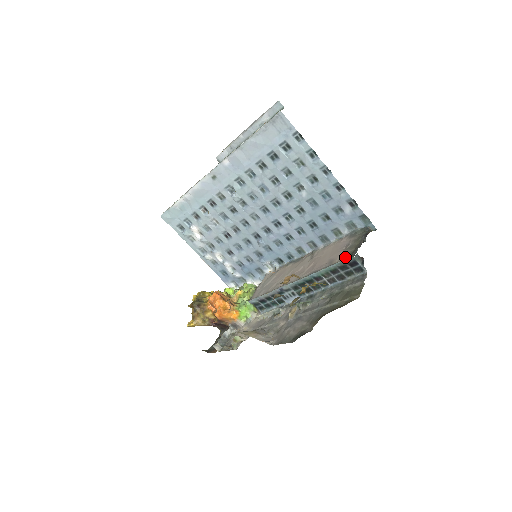
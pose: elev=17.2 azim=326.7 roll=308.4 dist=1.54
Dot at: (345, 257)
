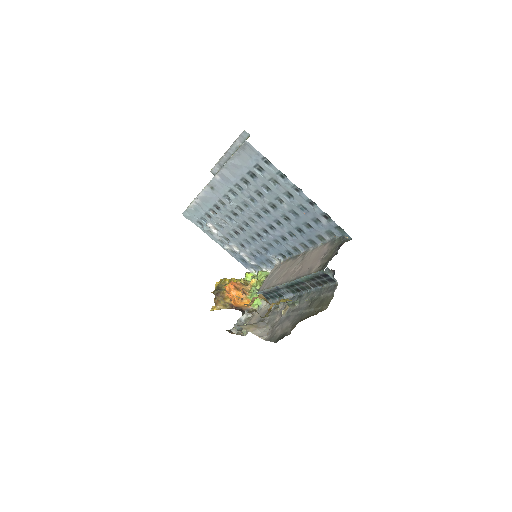
Dot at: (318, 269)
